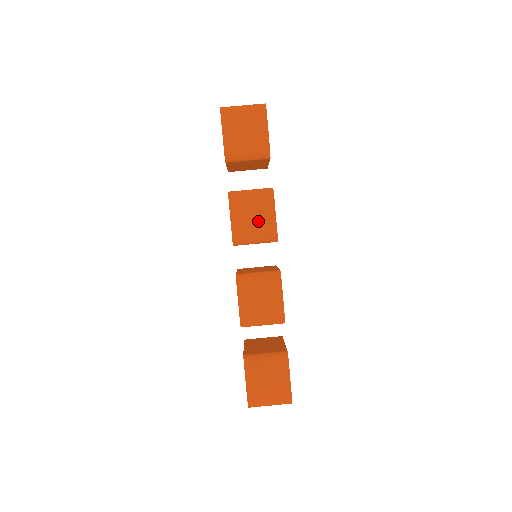
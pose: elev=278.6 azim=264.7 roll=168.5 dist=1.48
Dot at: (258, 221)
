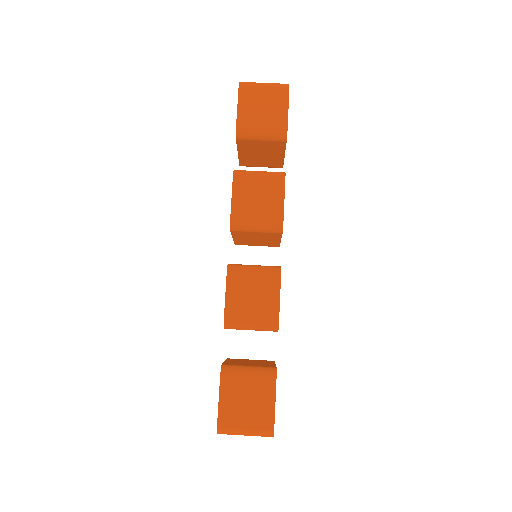
Dot at: (263, 205)
